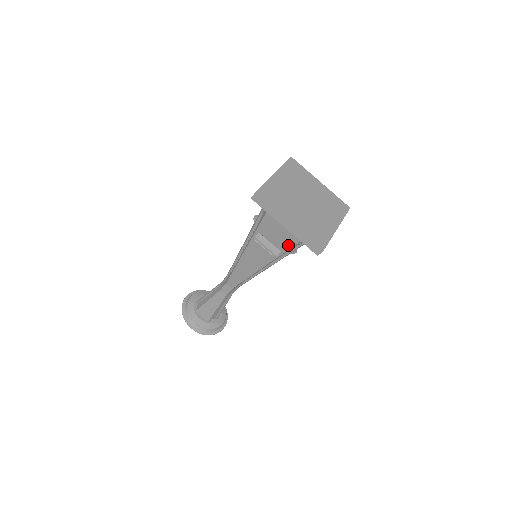
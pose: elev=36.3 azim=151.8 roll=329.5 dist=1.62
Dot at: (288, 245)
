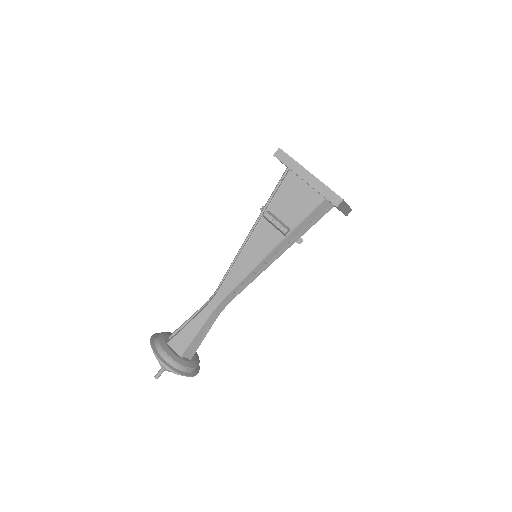
Dot at: (300, 218)
